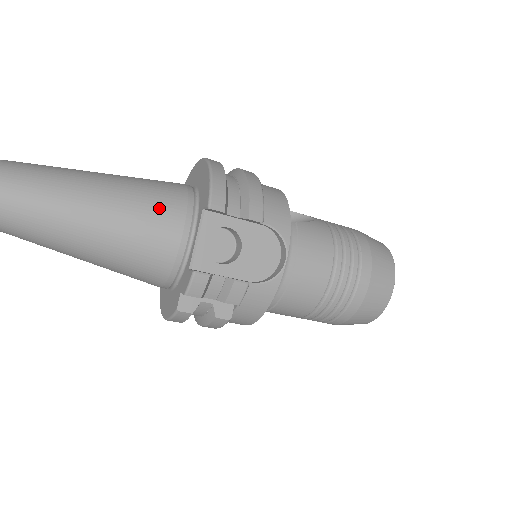
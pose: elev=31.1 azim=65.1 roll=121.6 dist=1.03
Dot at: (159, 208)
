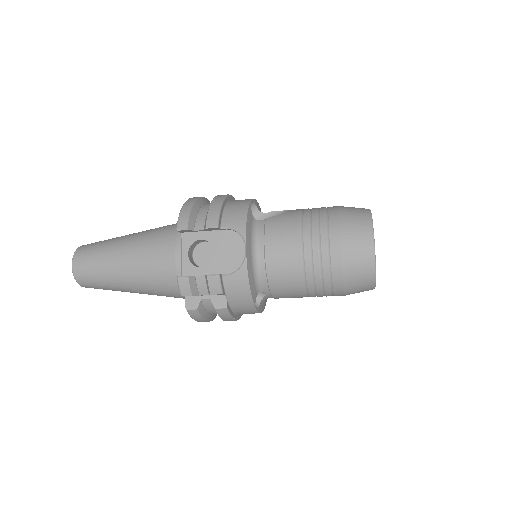
Dot at: (159, 243)
